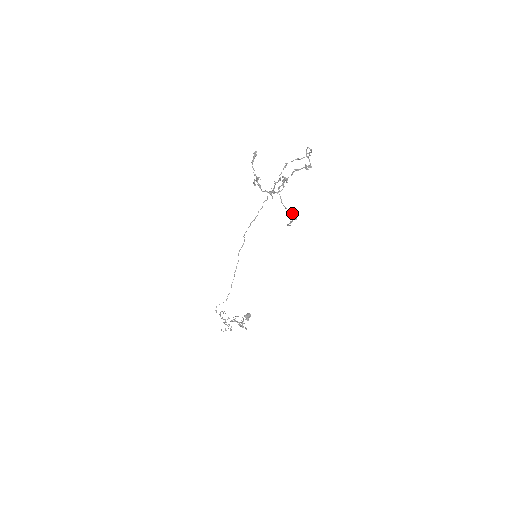
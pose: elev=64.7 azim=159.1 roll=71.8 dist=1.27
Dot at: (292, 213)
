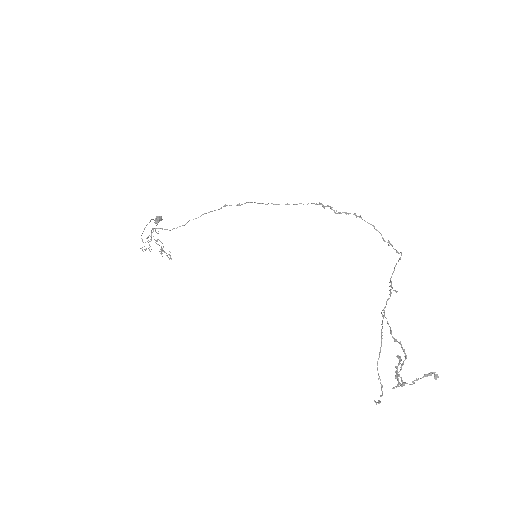
Dot at: (380, 382)
